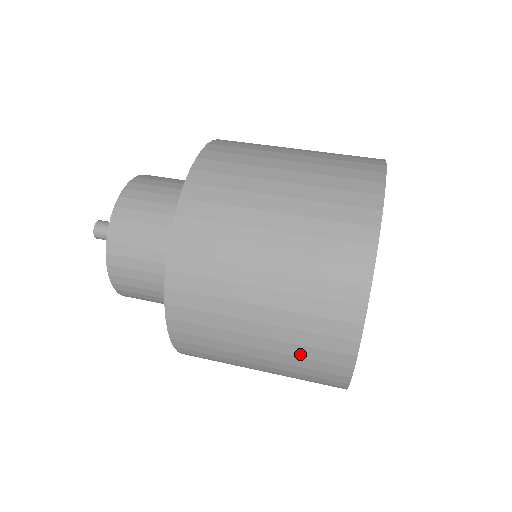
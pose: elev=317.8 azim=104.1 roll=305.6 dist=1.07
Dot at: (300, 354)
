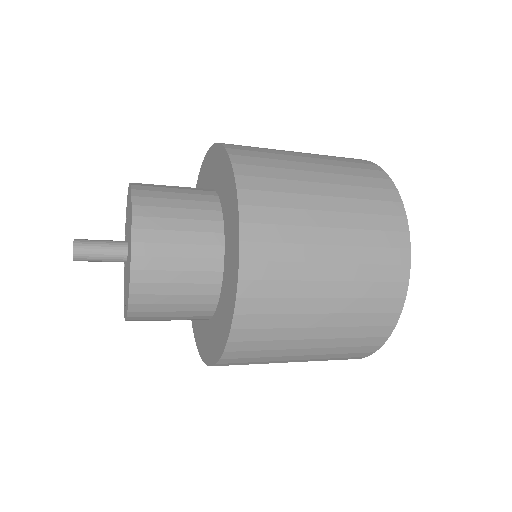
Dot at: (364, 293)
